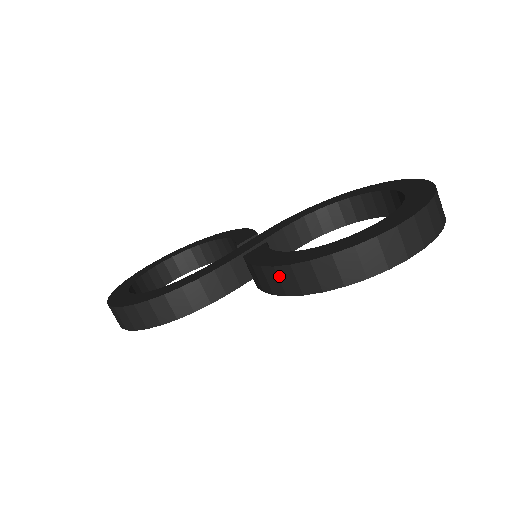
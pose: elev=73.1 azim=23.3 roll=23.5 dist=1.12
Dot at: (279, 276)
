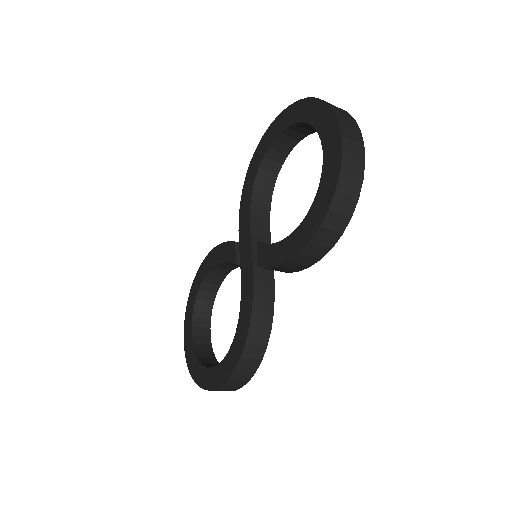
Dot at: (307, 255)
